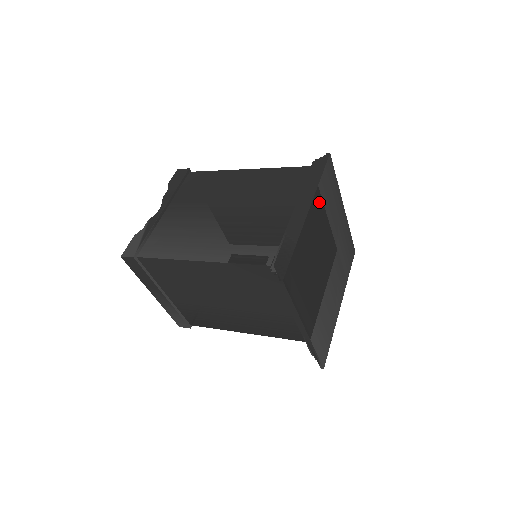
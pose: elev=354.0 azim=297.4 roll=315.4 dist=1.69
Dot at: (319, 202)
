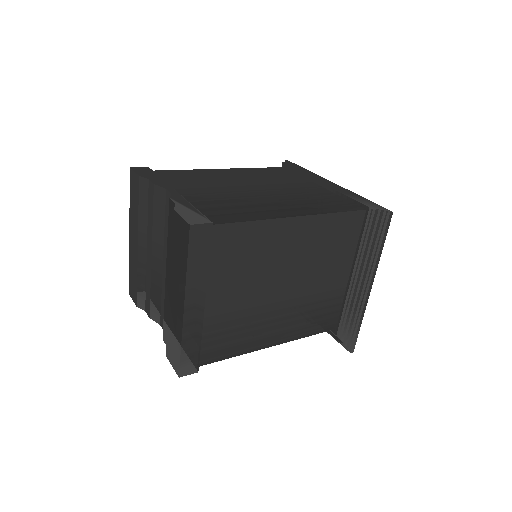
Dot at: occluded
